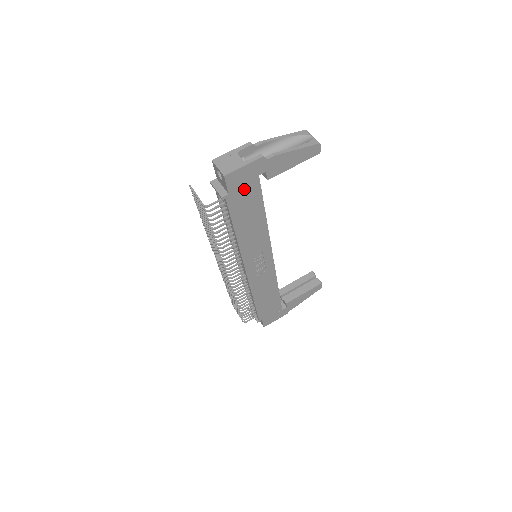
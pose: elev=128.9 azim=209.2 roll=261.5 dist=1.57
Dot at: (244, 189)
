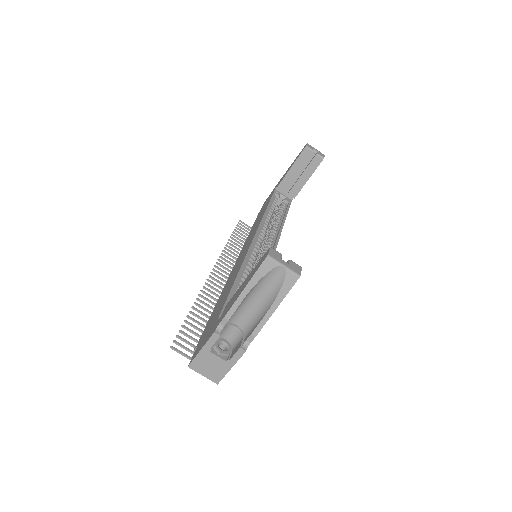
Dot at: occluded
